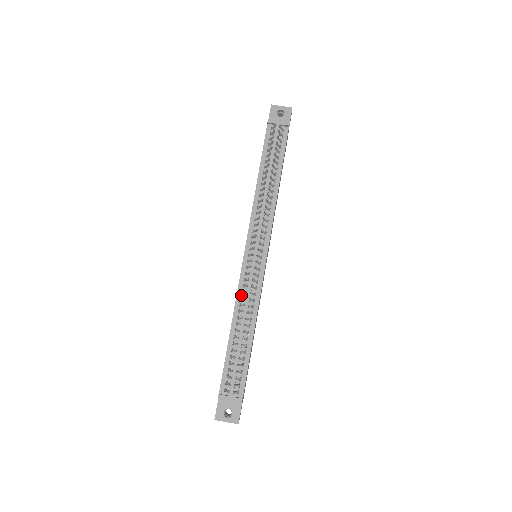
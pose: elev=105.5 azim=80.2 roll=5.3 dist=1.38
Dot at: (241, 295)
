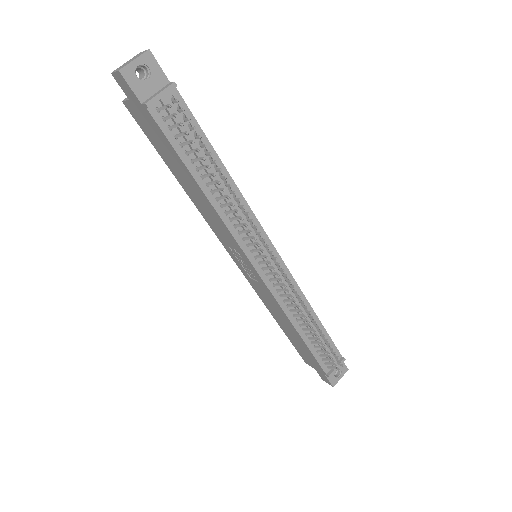
Dot at: (285, 304)
